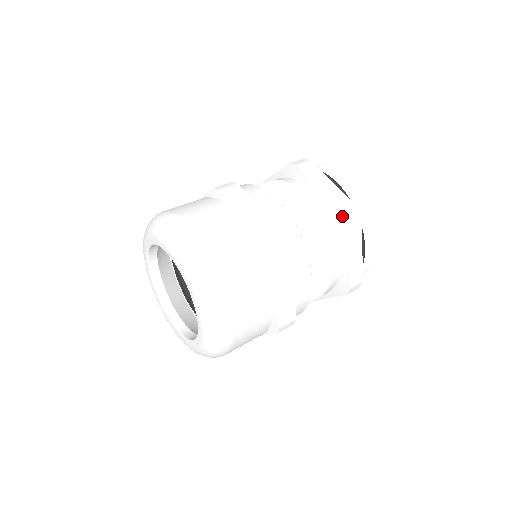
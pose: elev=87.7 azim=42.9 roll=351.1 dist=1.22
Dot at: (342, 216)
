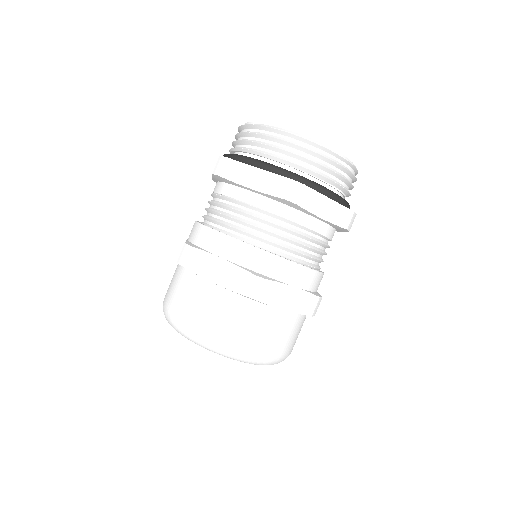
Dot at: (287, 202)
